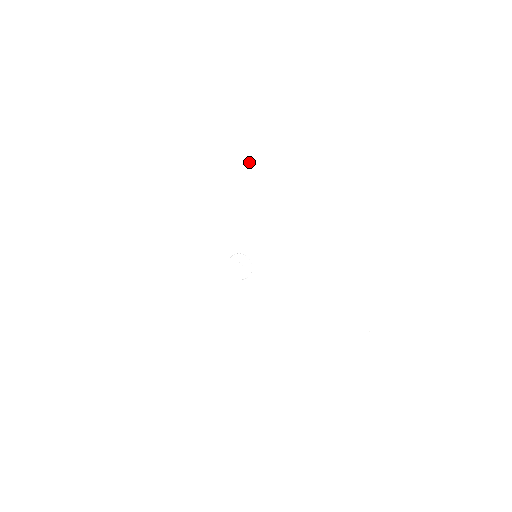
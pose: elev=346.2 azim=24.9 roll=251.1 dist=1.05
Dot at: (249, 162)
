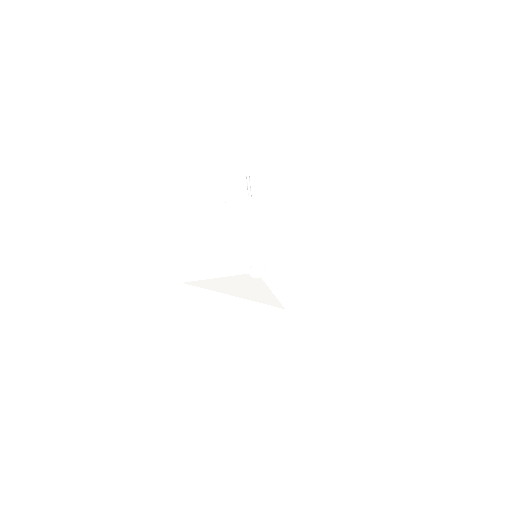
Dot at: (290, 212)
